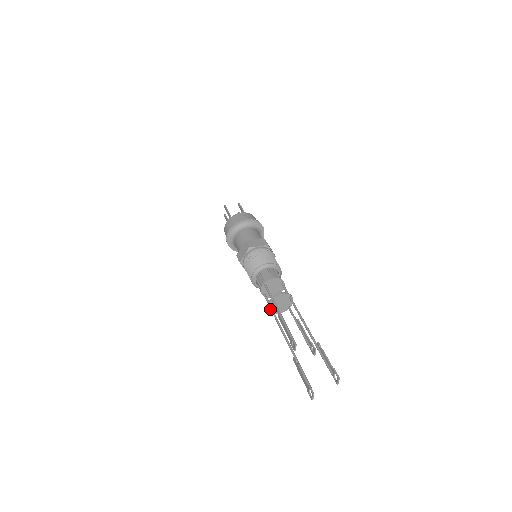
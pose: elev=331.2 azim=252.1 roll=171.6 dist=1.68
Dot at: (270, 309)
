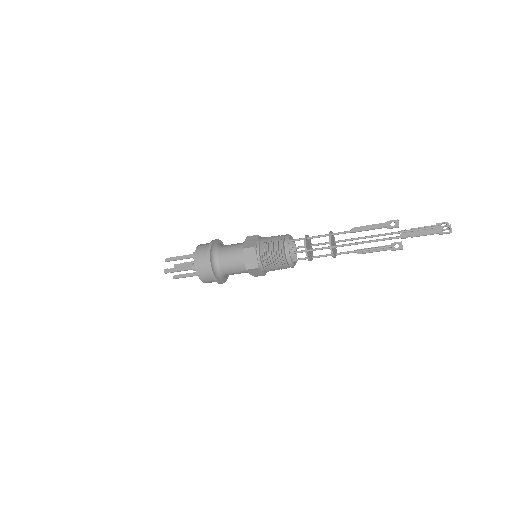
Dot at: (331, 245)
